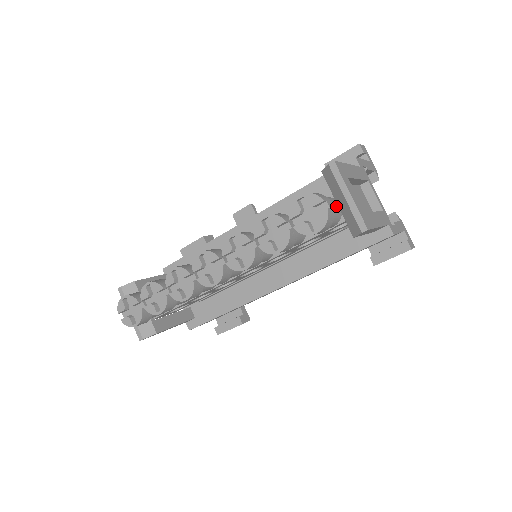
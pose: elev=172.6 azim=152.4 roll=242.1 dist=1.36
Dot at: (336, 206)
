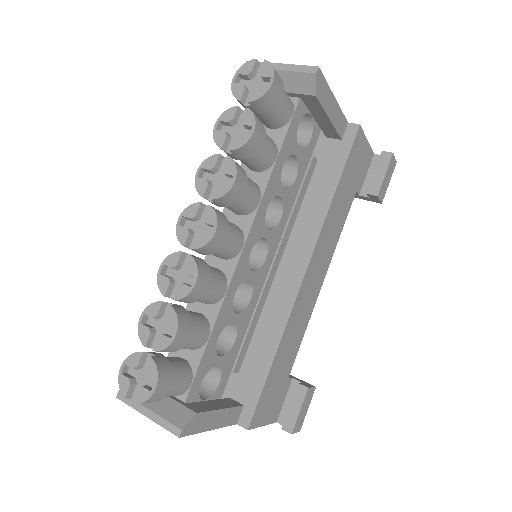
Dot at: occluded
